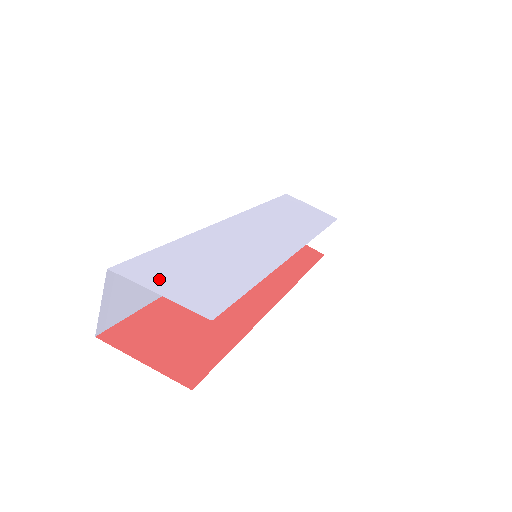
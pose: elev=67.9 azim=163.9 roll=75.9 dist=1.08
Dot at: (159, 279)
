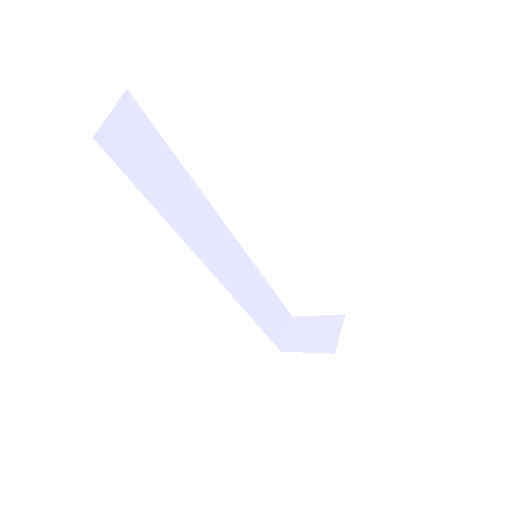
Dot at: occluded
